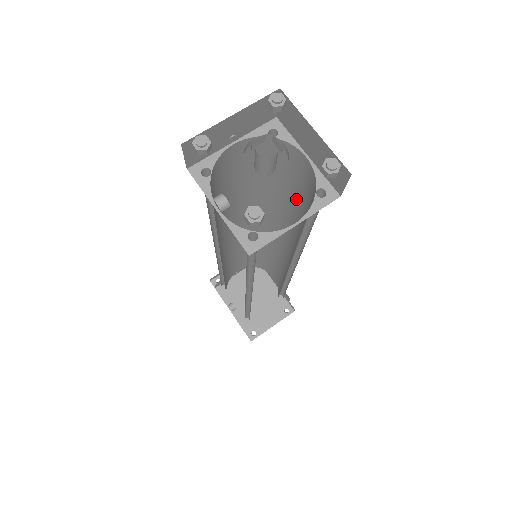
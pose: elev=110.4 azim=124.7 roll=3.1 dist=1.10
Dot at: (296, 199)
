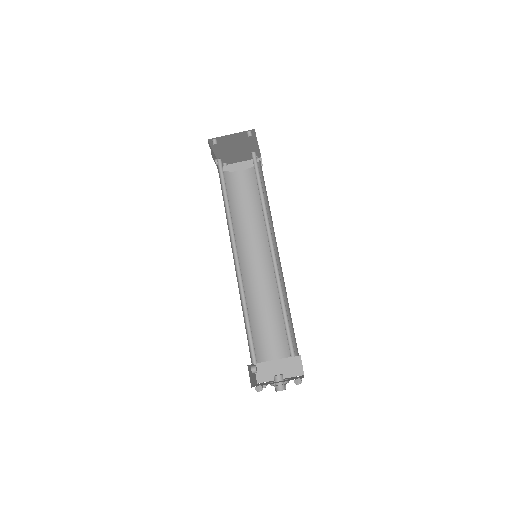
Dot at: occluded
